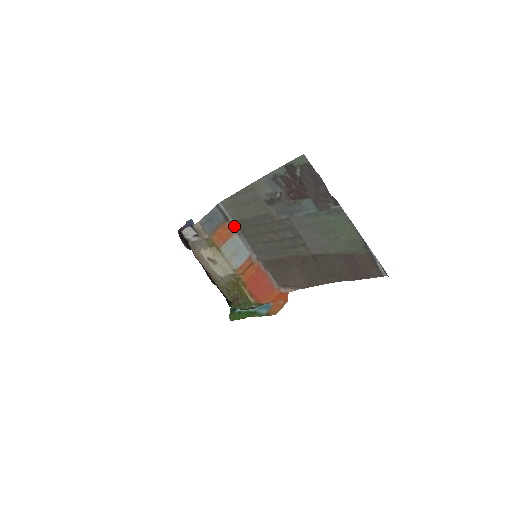
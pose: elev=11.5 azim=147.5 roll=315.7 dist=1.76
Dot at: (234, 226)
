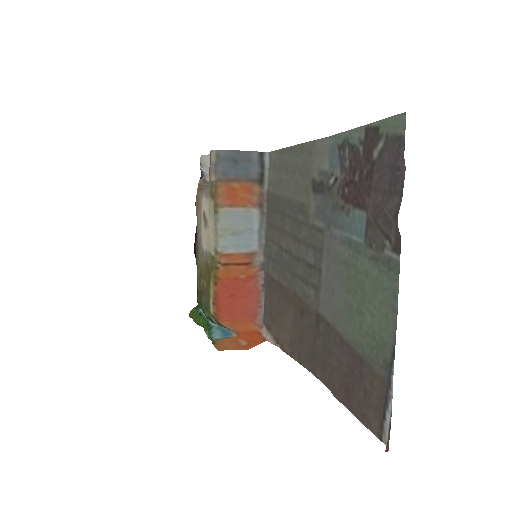
Dot at: (264, 198)
